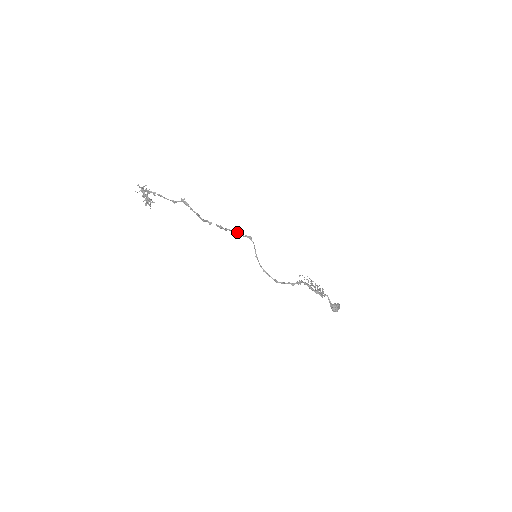
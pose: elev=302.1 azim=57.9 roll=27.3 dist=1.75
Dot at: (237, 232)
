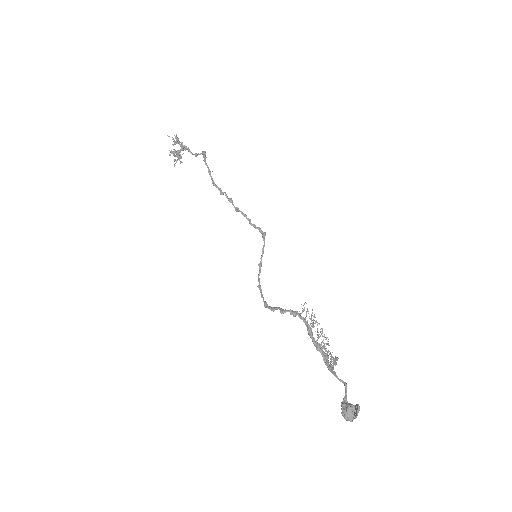
Dot at: (250, 219)
